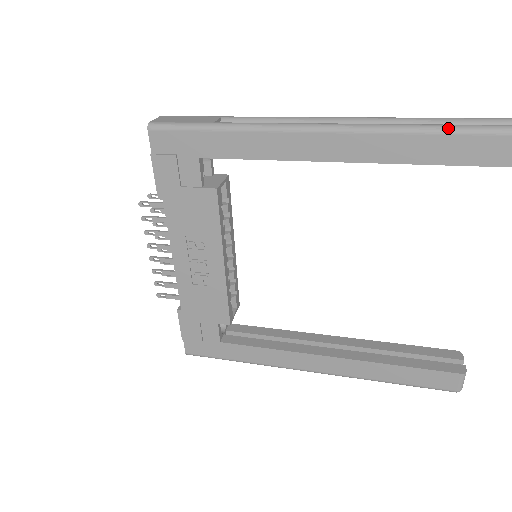
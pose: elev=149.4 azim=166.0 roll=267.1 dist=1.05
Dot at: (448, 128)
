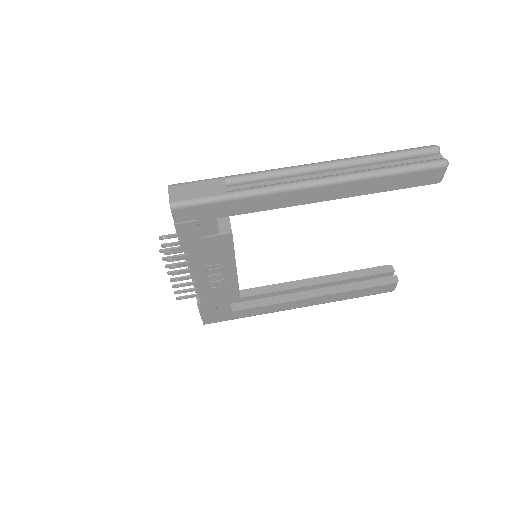
Dot at: (402, 170)
